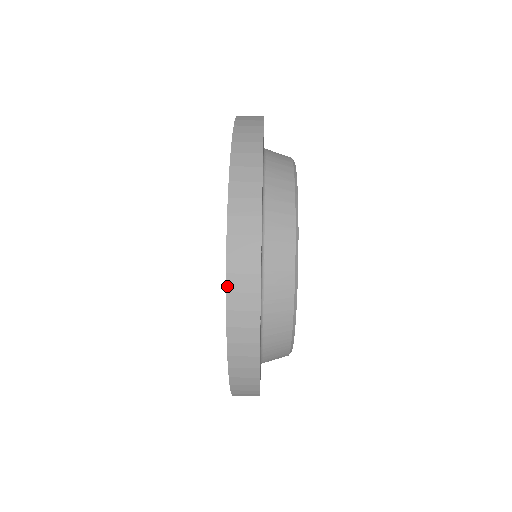
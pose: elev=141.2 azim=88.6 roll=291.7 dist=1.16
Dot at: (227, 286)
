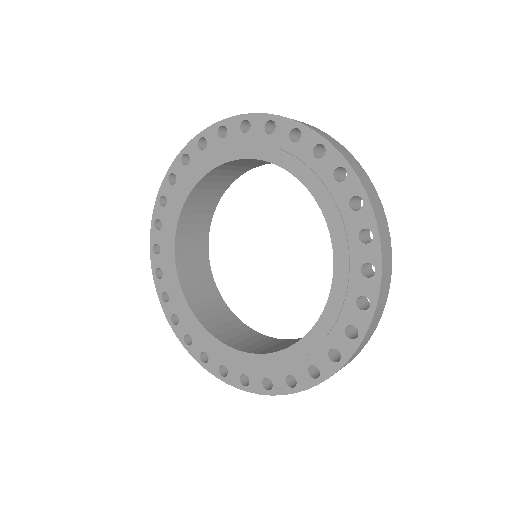
Dot at: (379, 234)
